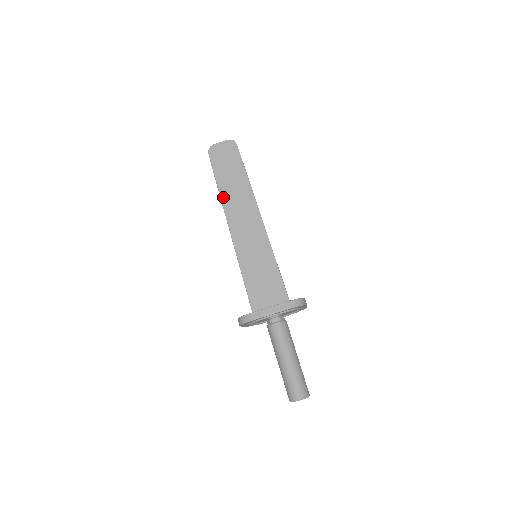
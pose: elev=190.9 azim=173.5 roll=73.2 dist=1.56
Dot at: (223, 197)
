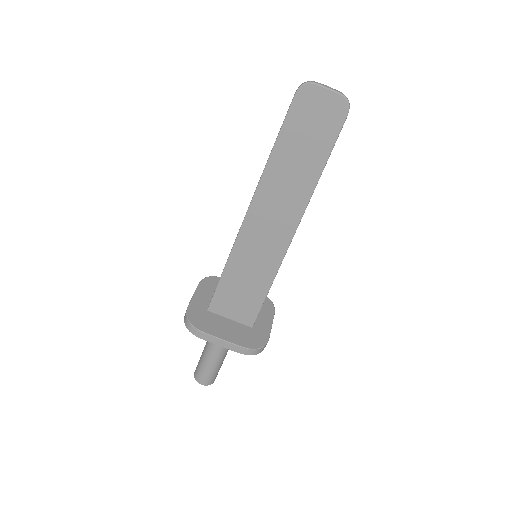
Dot at: (267, 174)
